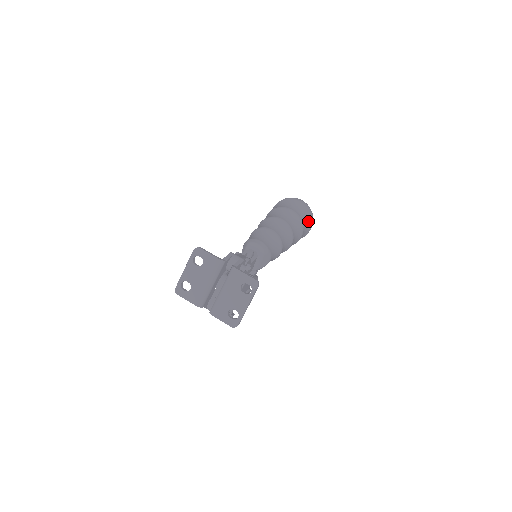
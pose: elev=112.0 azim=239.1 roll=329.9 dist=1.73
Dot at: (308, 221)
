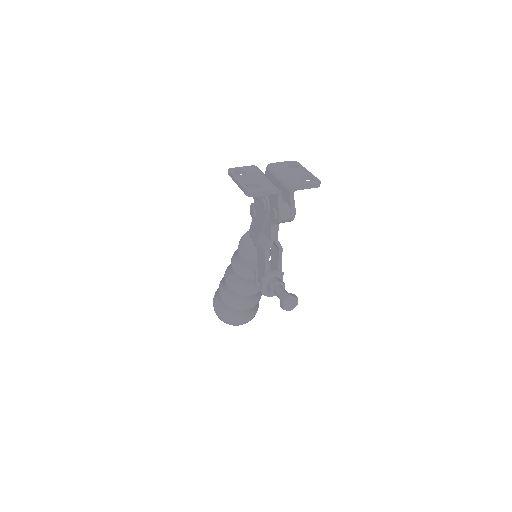
Dot at: occluded
